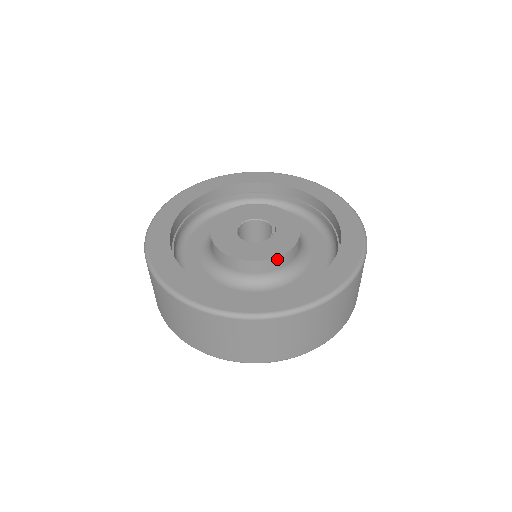
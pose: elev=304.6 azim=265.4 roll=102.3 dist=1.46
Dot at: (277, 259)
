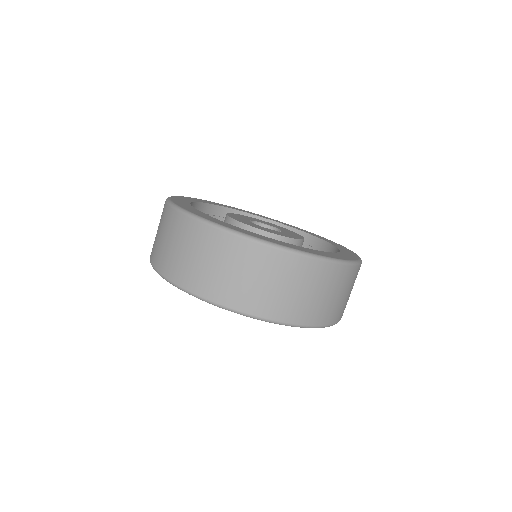
Dot at: (252, 229)
